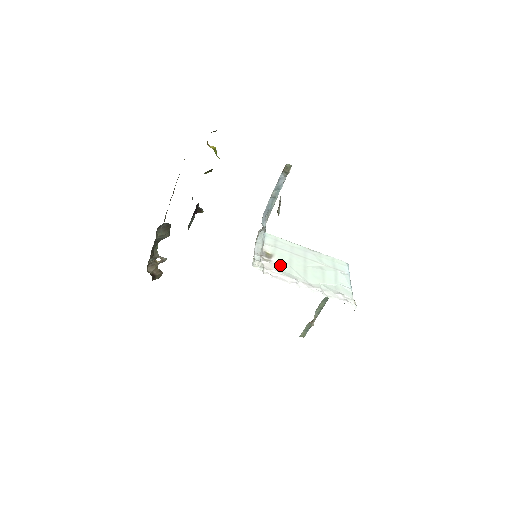
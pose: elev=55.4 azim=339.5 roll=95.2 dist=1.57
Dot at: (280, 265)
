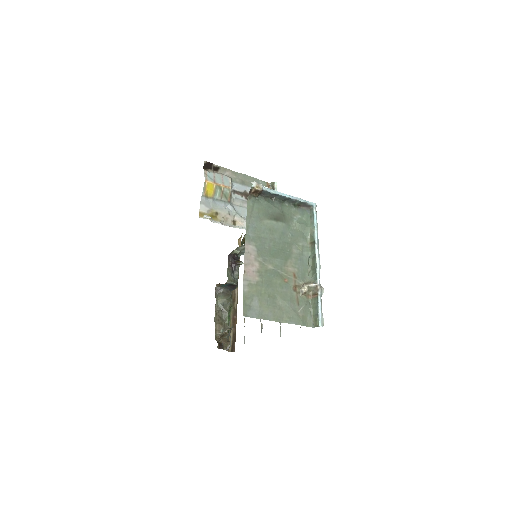
Dot at: occluded
